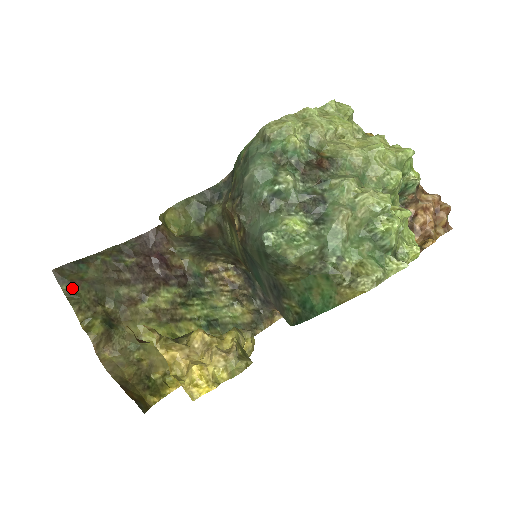
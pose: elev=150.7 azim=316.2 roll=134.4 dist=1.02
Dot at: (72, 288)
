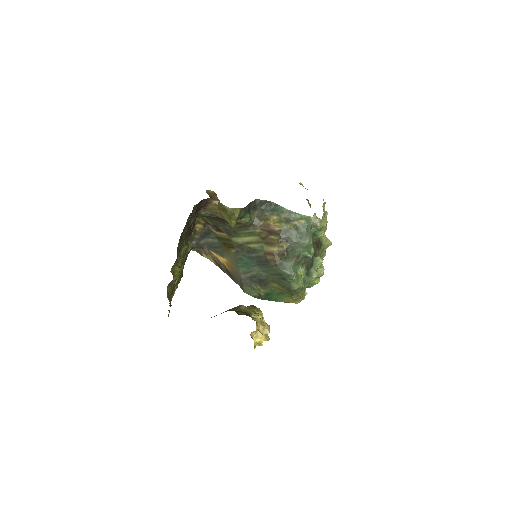
Dot at: (179, 244)
